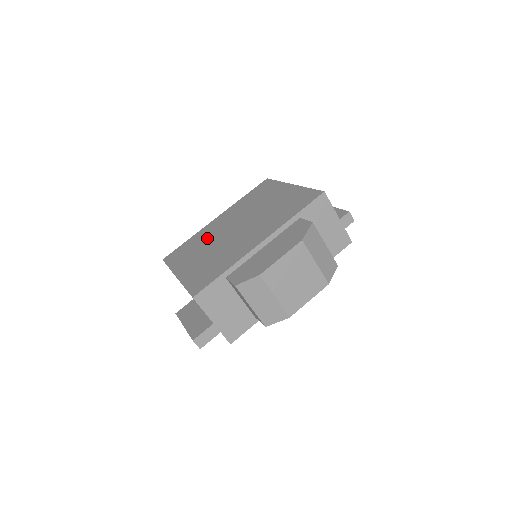
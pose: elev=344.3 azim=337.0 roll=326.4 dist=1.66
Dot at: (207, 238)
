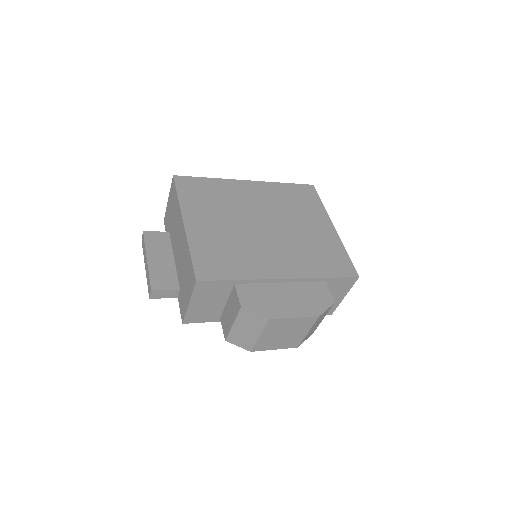
Dot at: (232, 202)
